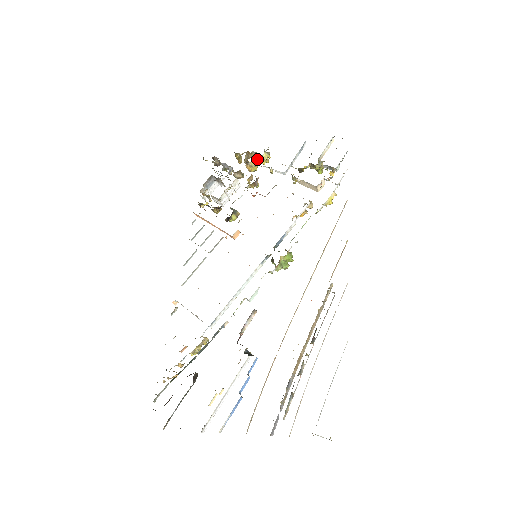
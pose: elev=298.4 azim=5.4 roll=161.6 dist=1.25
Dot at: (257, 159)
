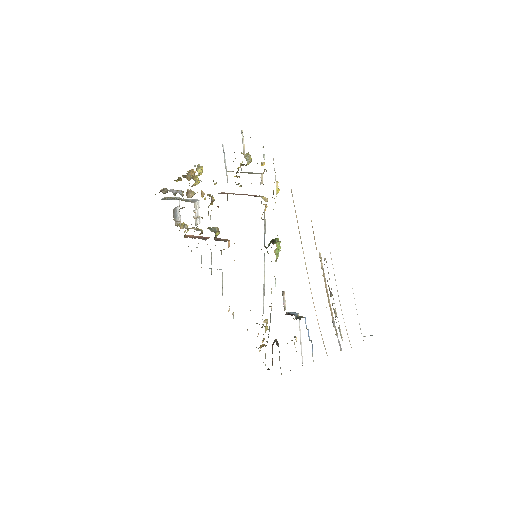
Dot at: (192, 171)
